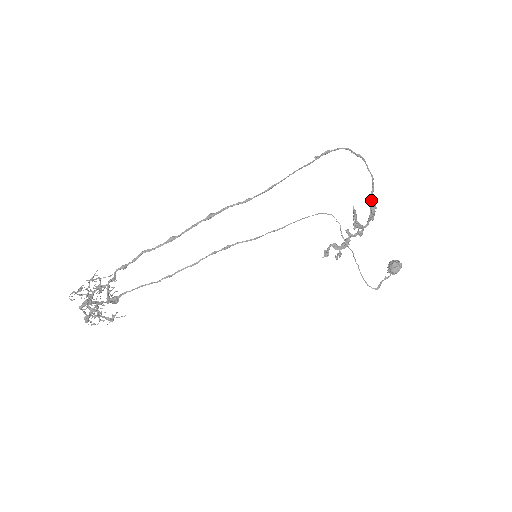
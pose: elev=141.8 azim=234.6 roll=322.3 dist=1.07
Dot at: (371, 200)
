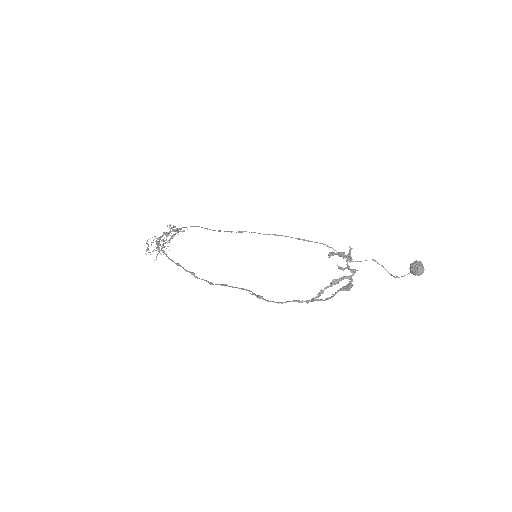
Dot at: (339, 290)
